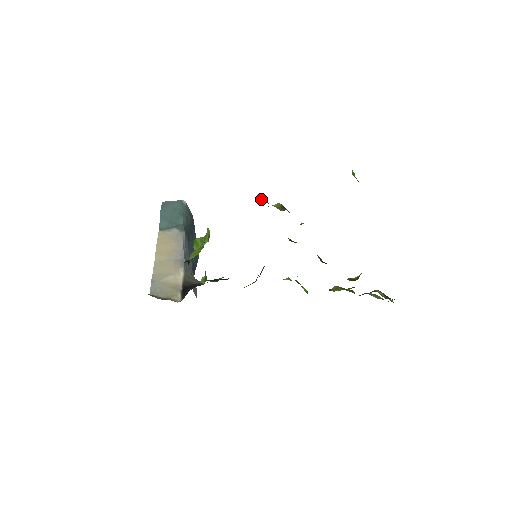
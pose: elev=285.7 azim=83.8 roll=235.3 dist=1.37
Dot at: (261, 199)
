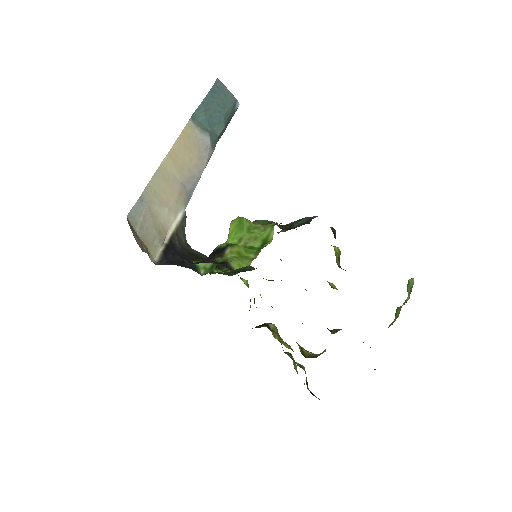
Dot at: (335, 234)
